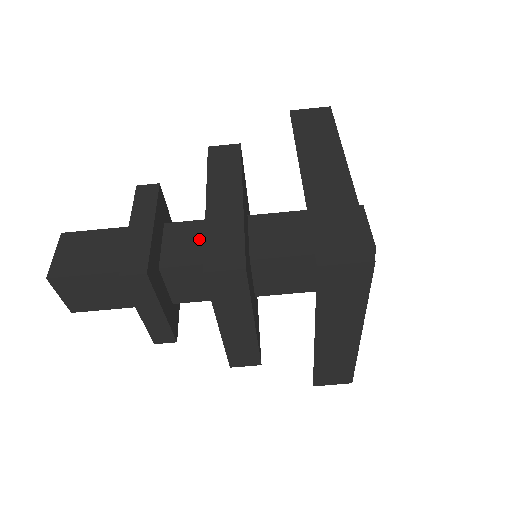
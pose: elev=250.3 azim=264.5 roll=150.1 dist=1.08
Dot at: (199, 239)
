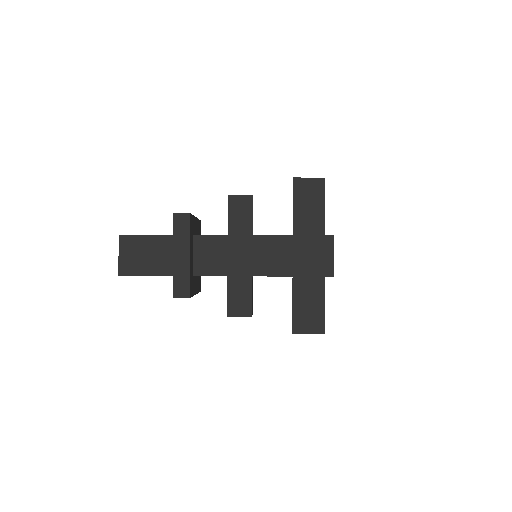
Dot at: (219, 254)
